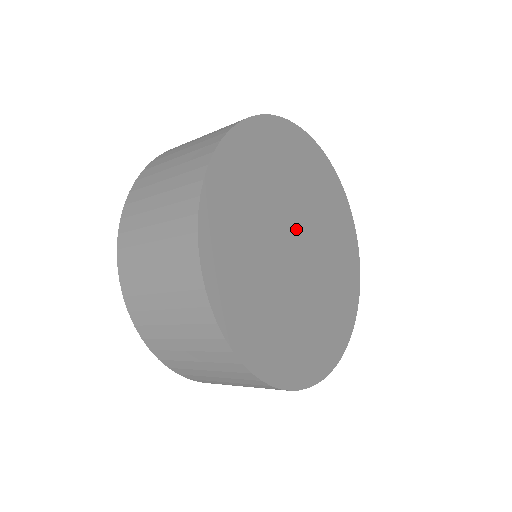
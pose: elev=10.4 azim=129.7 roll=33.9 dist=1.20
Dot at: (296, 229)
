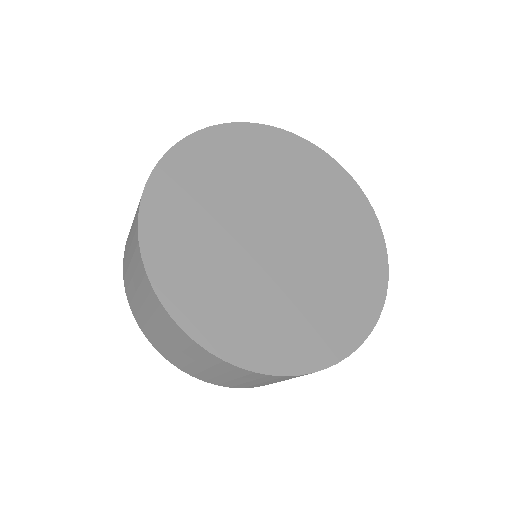
Dot at: (275, 218)
